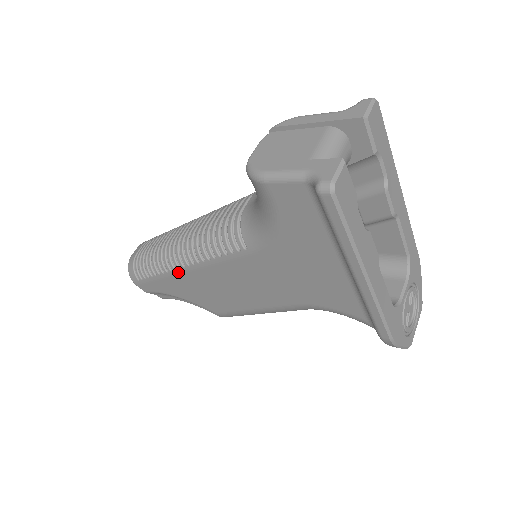
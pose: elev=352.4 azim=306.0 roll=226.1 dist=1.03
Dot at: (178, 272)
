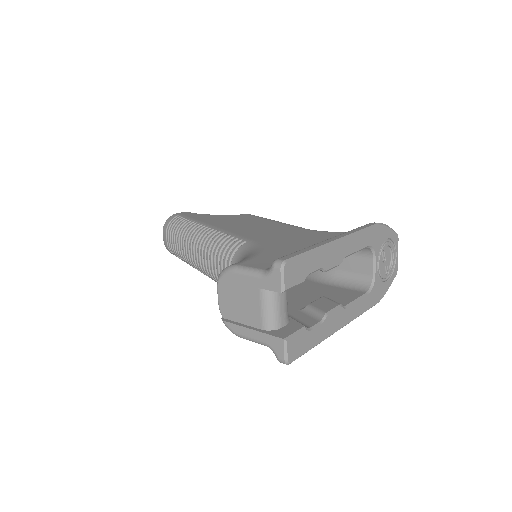
Dot at: occluded
